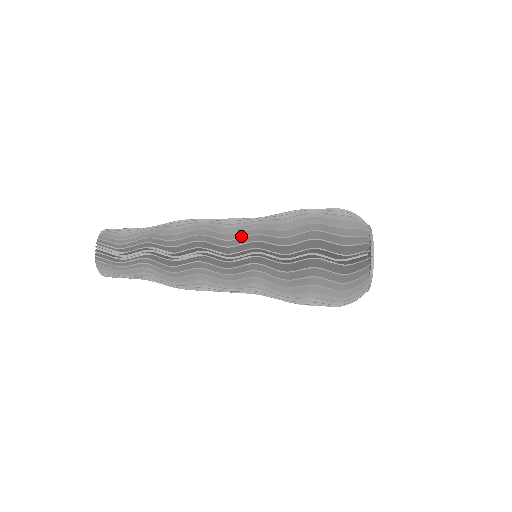
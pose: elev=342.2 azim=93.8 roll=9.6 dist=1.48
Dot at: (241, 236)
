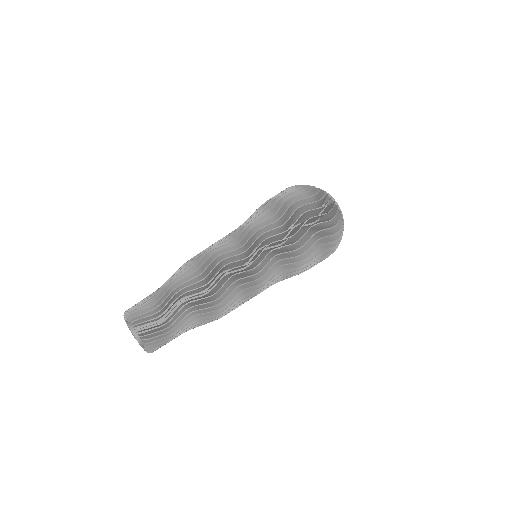
Dot at: (265, 274)
